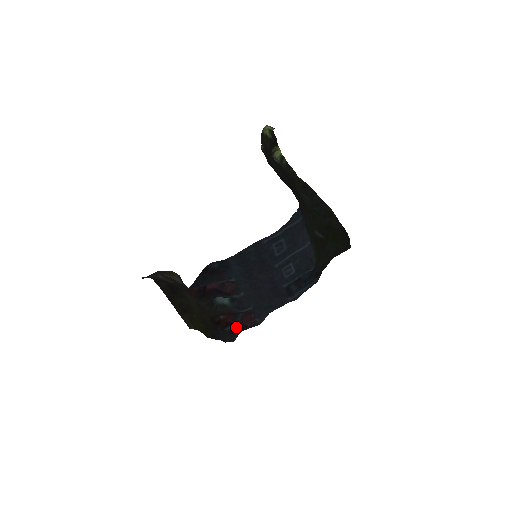
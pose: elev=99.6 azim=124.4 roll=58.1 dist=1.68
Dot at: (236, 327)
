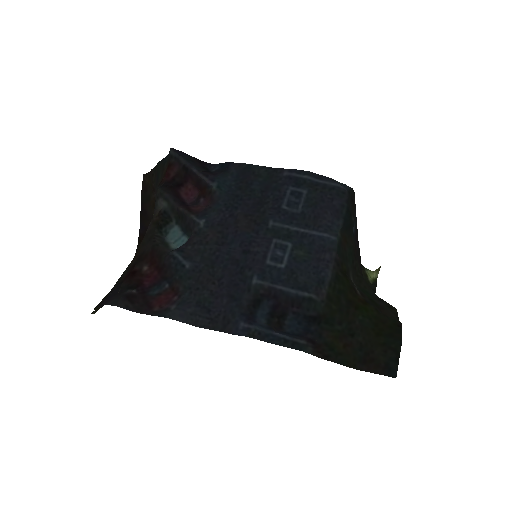
Dot at: (140, 298)
